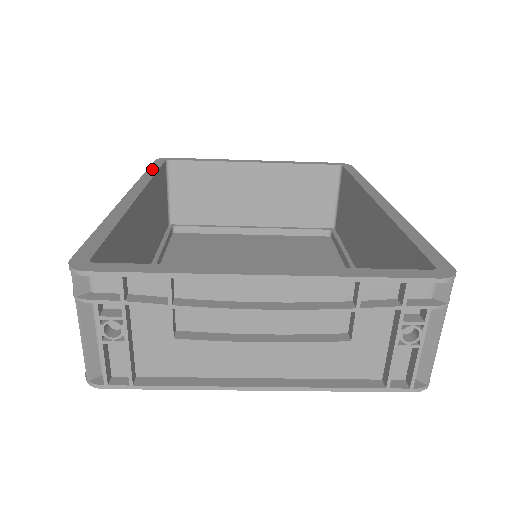
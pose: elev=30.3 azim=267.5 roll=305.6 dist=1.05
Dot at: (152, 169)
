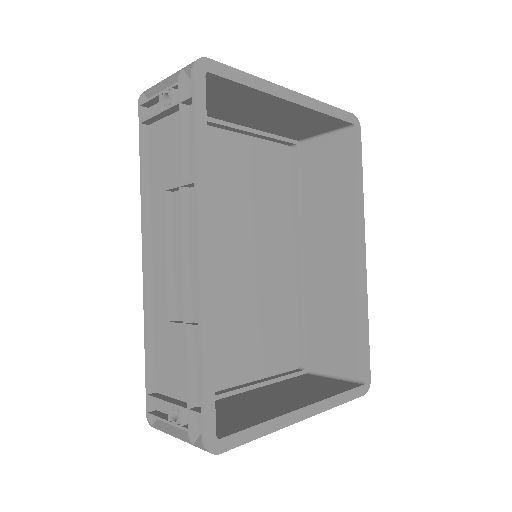
Dot at: (201, 133)
